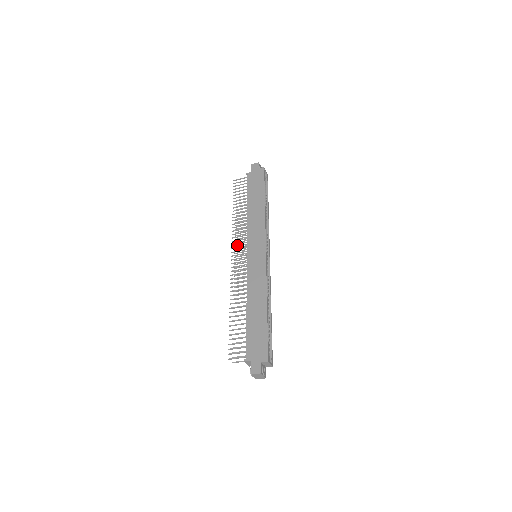
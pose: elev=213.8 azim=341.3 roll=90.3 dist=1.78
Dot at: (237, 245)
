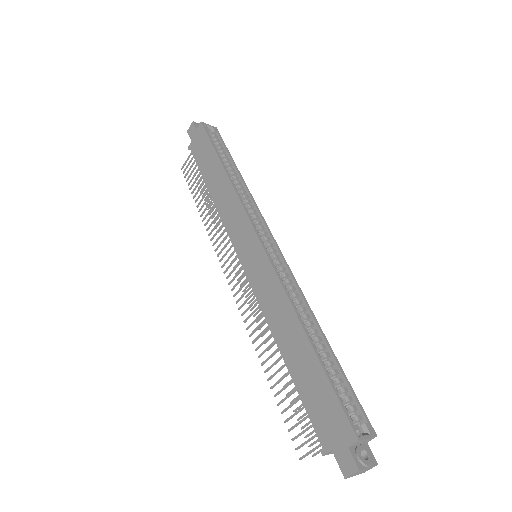
Dot at: occluded
